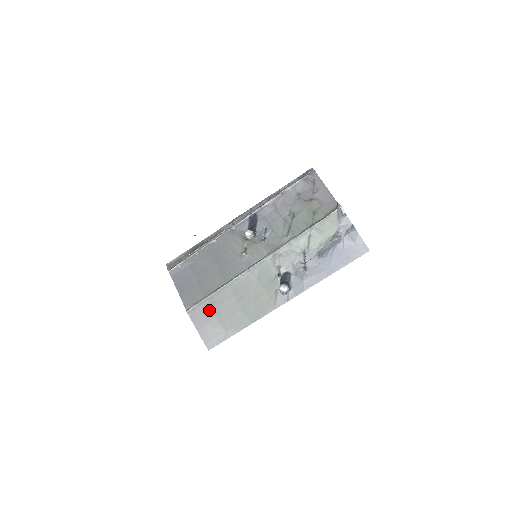
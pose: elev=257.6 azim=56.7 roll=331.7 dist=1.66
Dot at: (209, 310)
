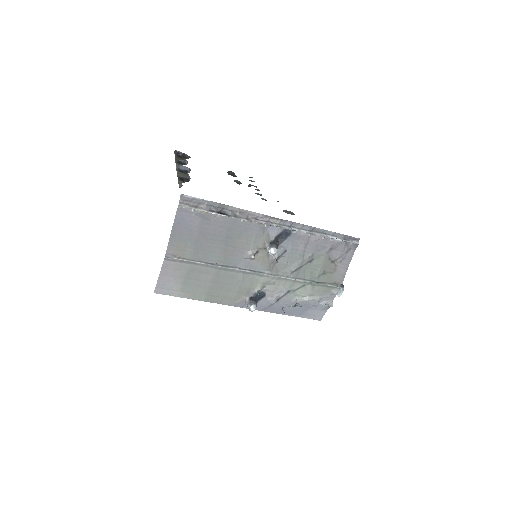
Dot at: (184, 270)
